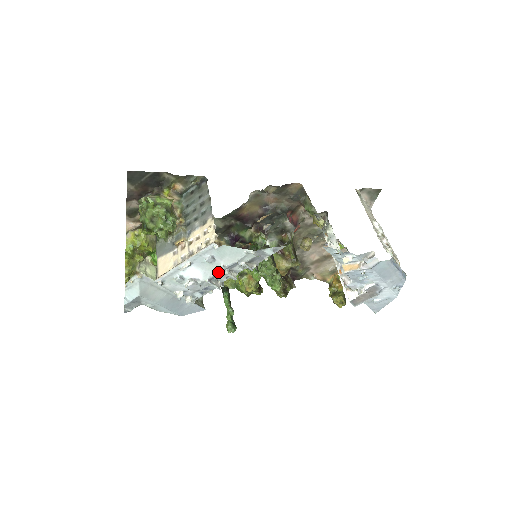
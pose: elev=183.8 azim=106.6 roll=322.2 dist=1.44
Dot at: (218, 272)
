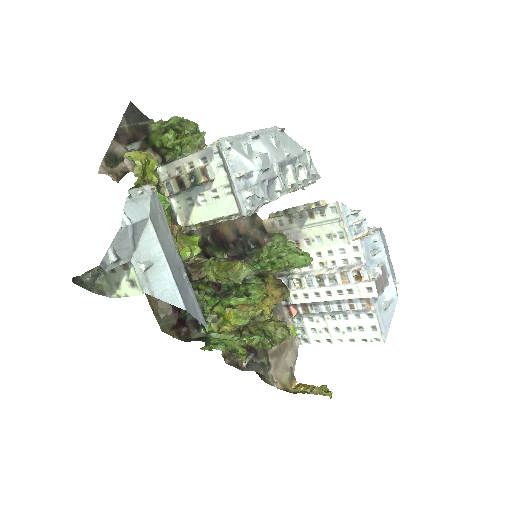
Dot at: (283, 160)
